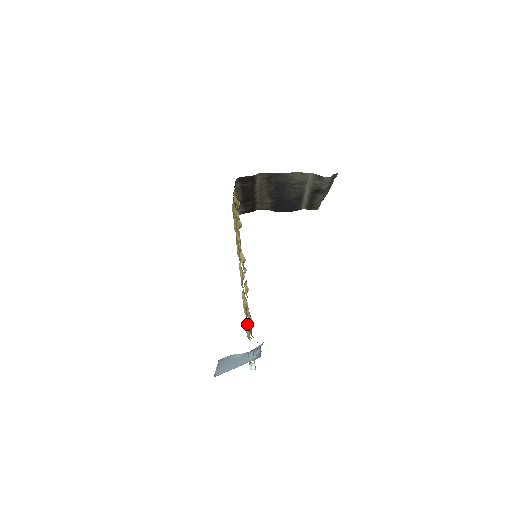
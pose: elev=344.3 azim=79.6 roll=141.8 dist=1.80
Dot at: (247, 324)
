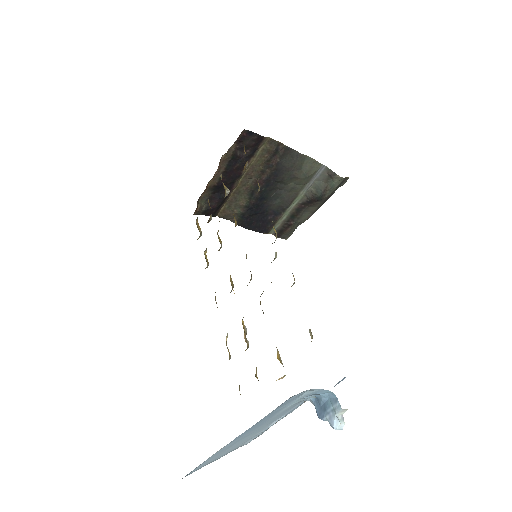
Dot at: (277, 353)
